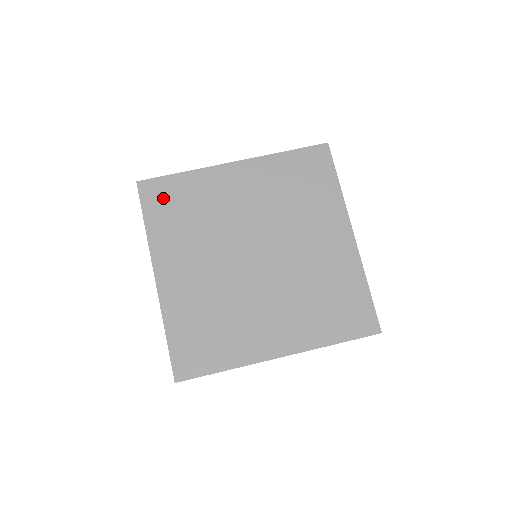
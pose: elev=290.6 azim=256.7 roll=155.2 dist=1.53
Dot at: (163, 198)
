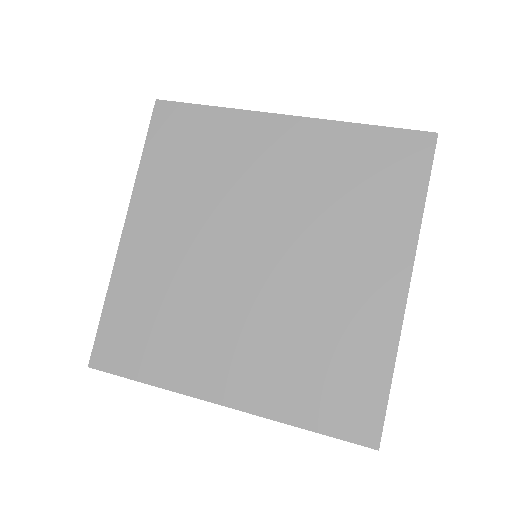
Dot at: (177, 132)
